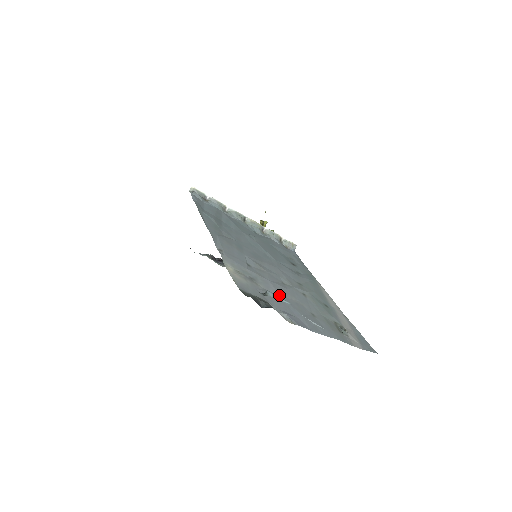
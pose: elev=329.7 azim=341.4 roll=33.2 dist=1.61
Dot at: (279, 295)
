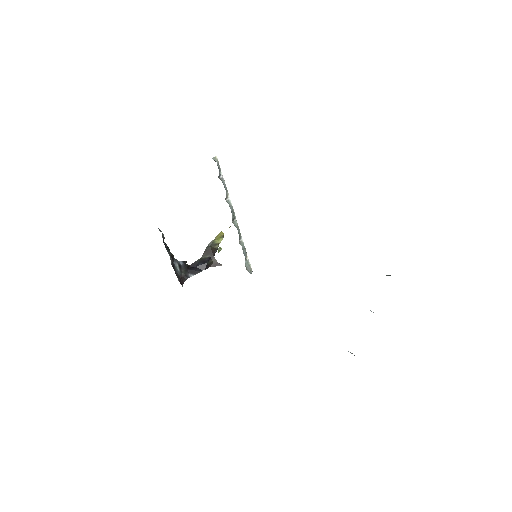
Dot at: occluded
